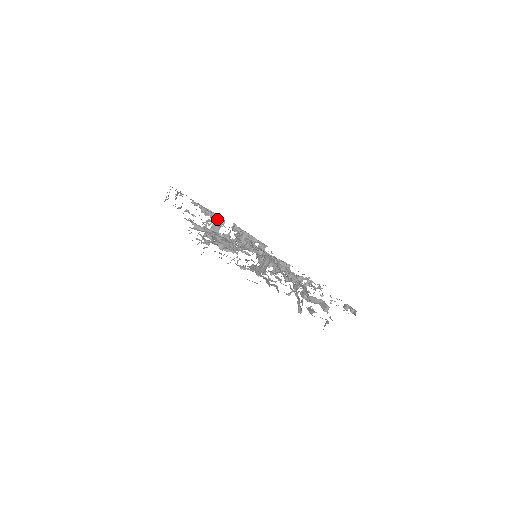
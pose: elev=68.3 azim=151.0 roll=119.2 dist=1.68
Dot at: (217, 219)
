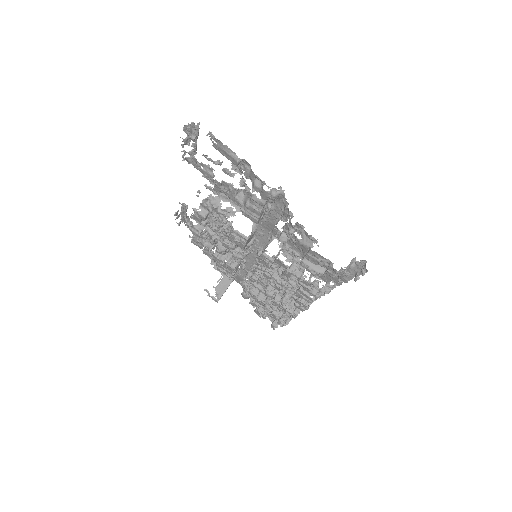
Dot at: occluded
